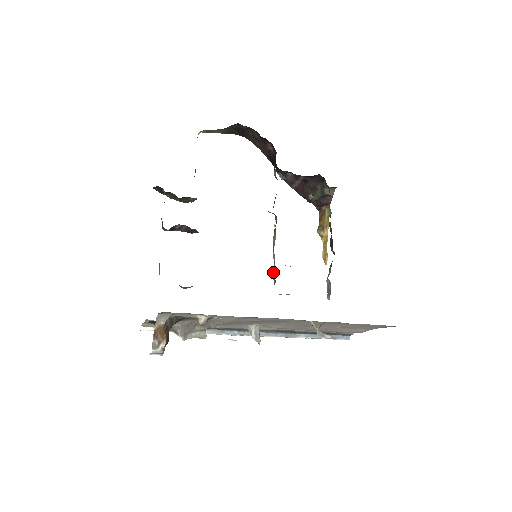
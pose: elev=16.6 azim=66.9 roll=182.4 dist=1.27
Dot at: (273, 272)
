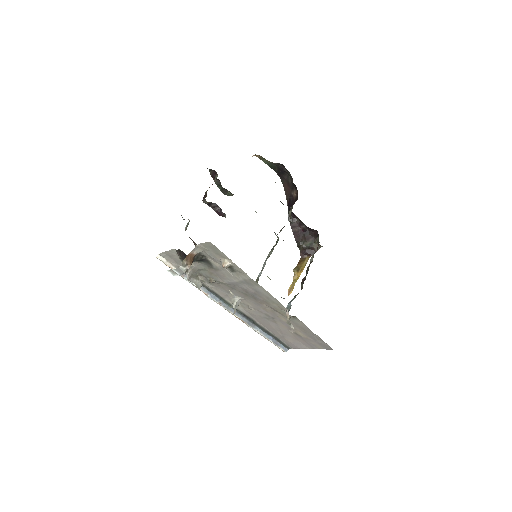
Dot at: (258, 275)
